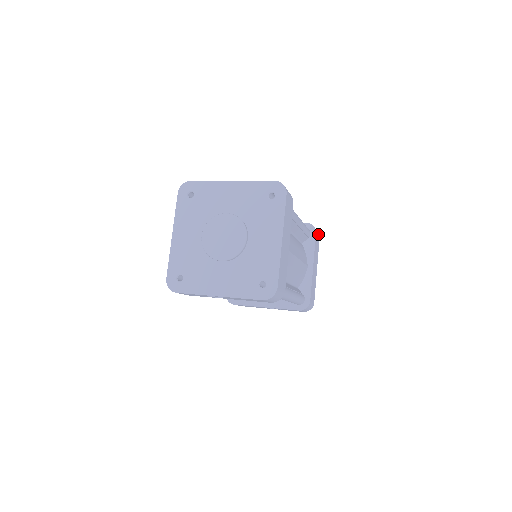
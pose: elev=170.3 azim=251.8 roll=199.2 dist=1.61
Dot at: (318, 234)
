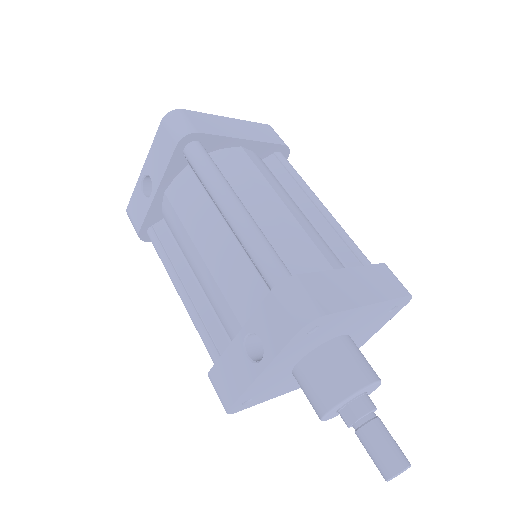
Dot at: (402, 285)
